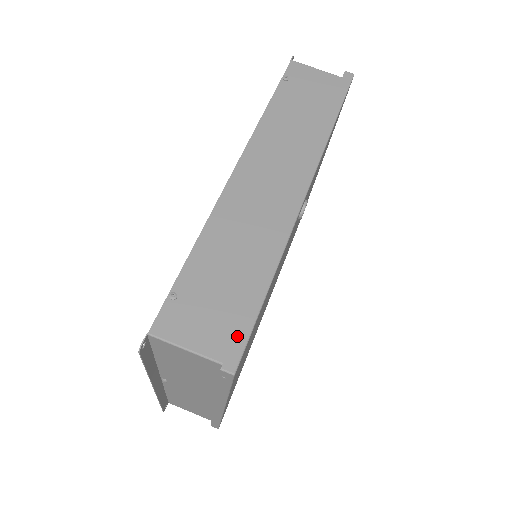
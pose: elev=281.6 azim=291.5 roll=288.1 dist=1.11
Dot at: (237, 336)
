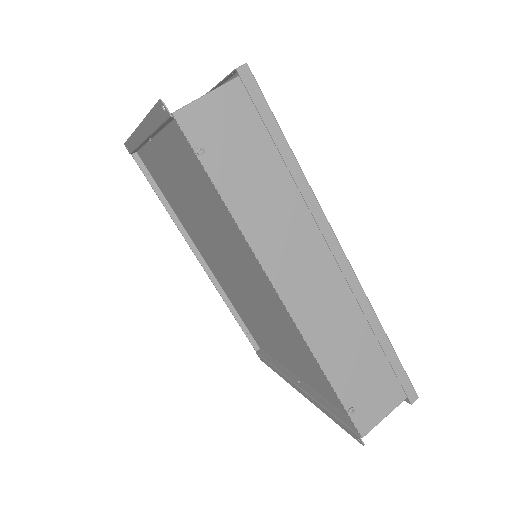
Dot at: (403, 384)
